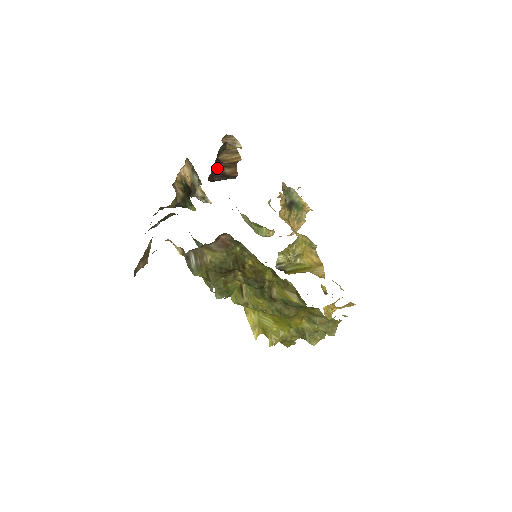
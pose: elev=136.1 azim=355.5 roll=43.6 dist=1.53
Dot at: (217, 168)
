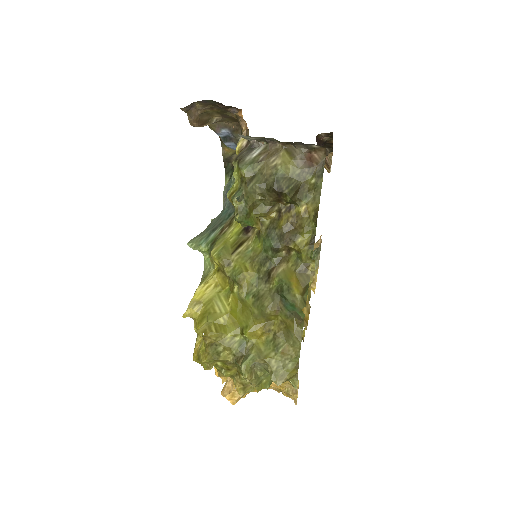
Dot at: (322, 145)
